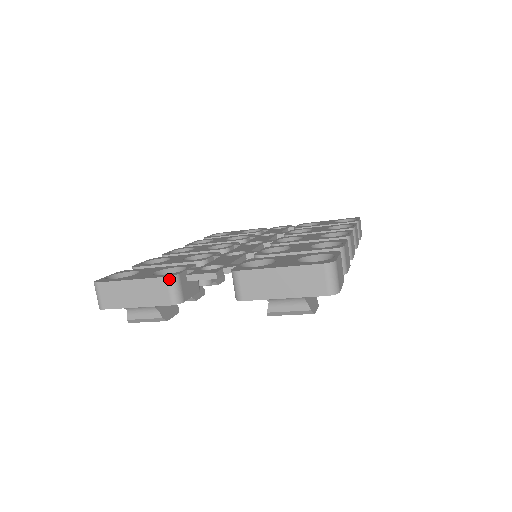
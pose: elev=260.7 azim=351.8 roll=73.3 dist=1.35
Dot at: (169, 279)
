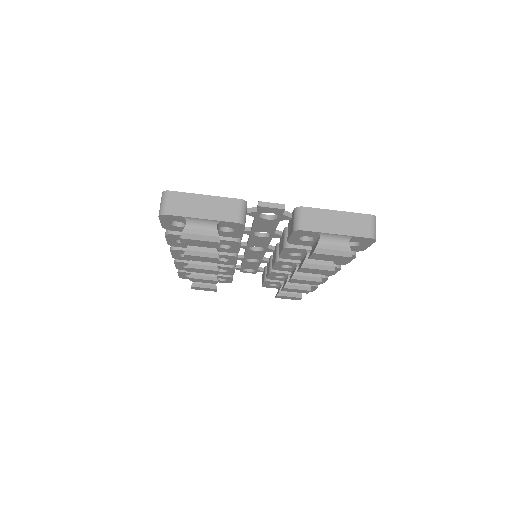
Dot at: (242, 201)
